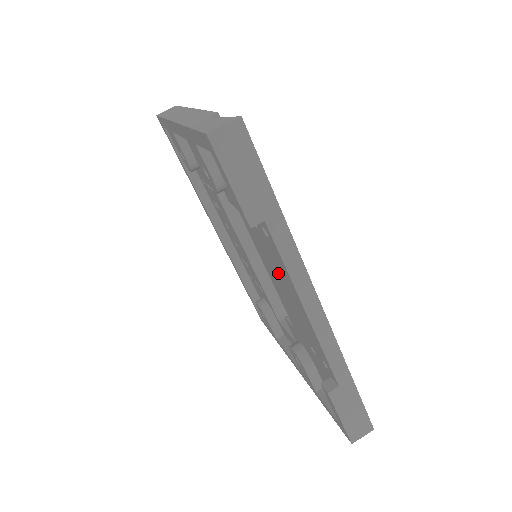
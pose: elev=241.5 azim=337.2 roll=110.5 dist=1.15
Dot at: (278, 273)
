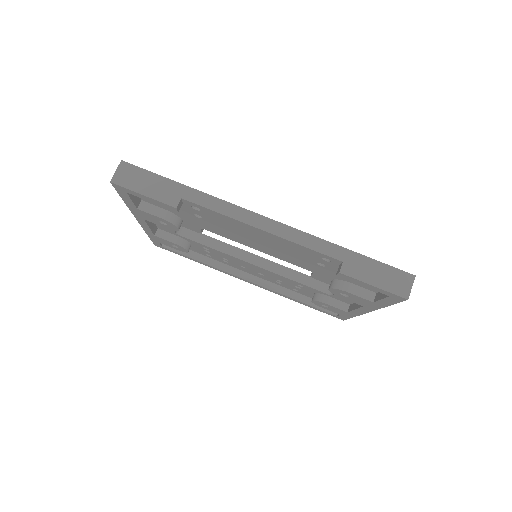
Dot at: (239, 232)
